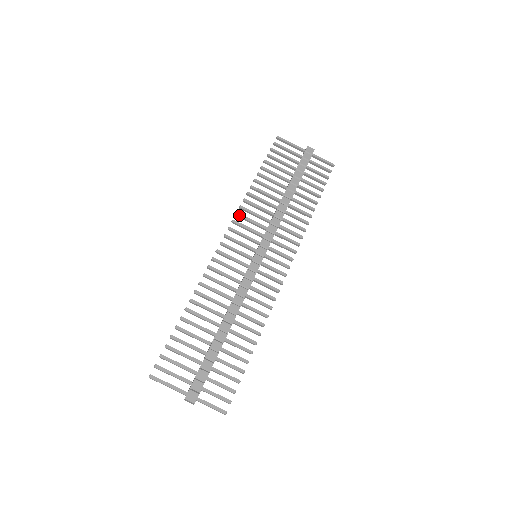
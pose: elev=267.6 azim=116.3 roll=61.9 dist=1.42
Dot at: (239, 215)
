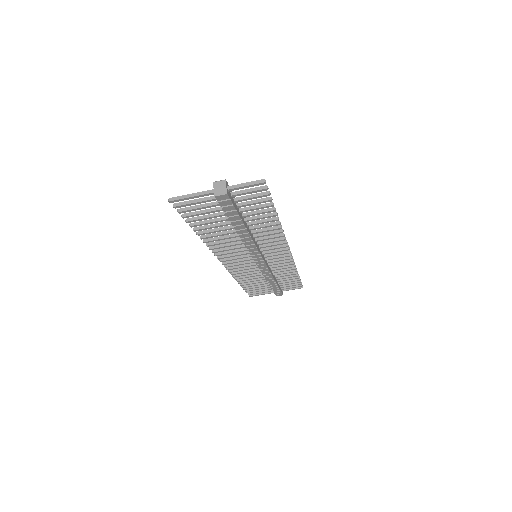
Dot at: occluded
